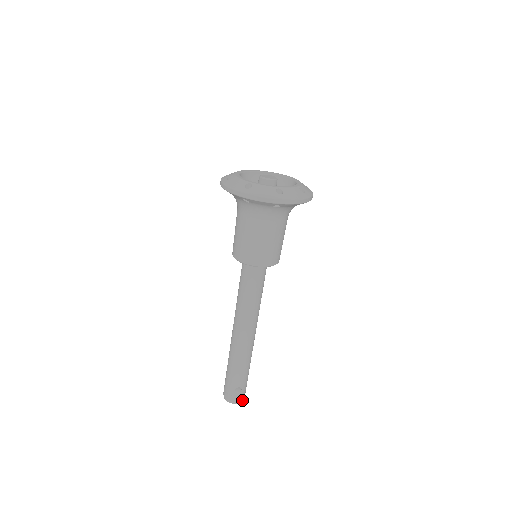
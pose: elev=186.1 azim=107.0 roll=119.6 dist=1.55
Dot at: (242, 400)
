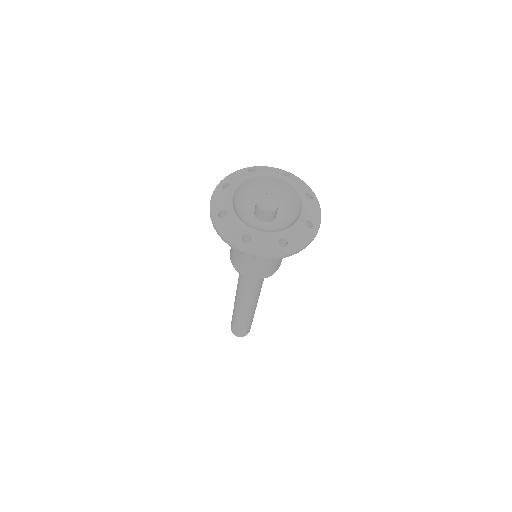
Dot at: occluded
